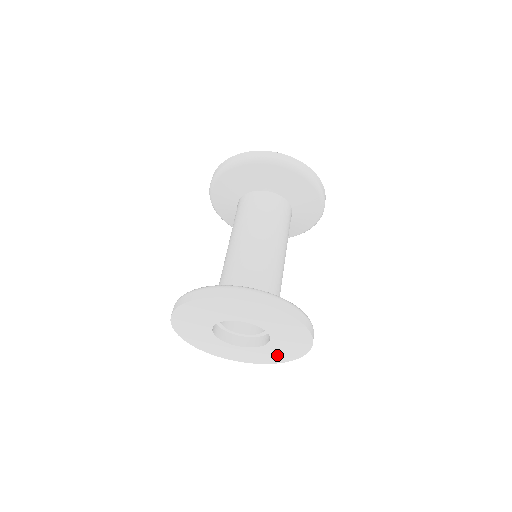
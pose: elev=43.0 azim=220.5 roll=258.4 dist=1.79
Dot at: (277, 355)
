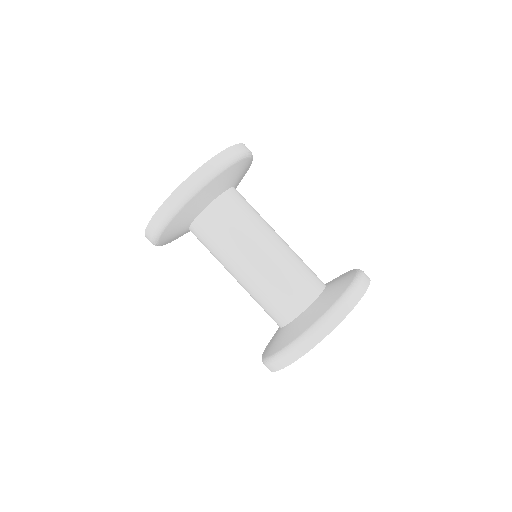
Dot at: occluded
